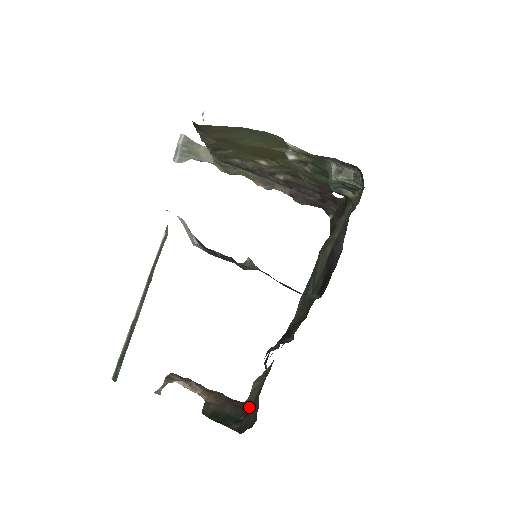
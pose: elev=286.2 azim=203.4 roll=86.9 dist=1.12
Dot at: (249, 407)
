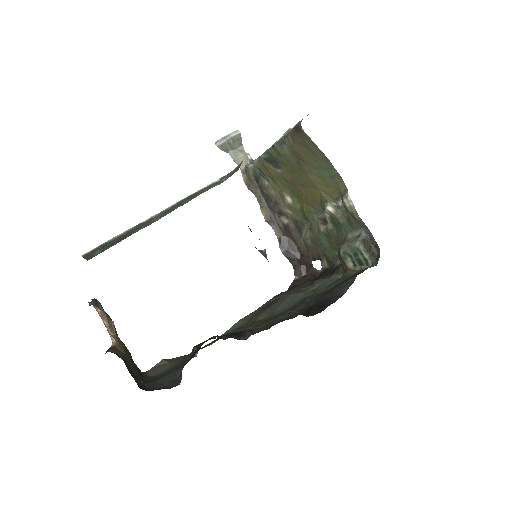
Dot at: (151, 377)
